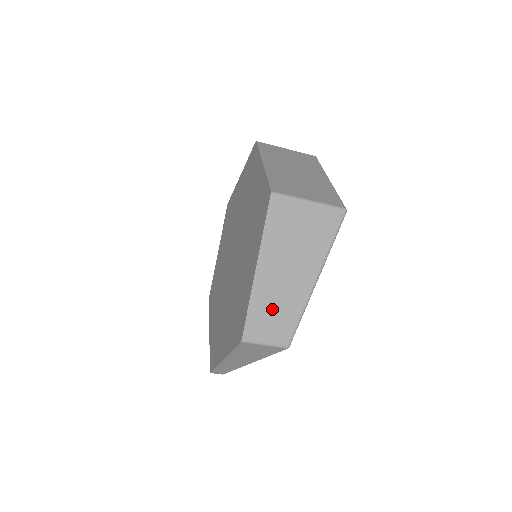
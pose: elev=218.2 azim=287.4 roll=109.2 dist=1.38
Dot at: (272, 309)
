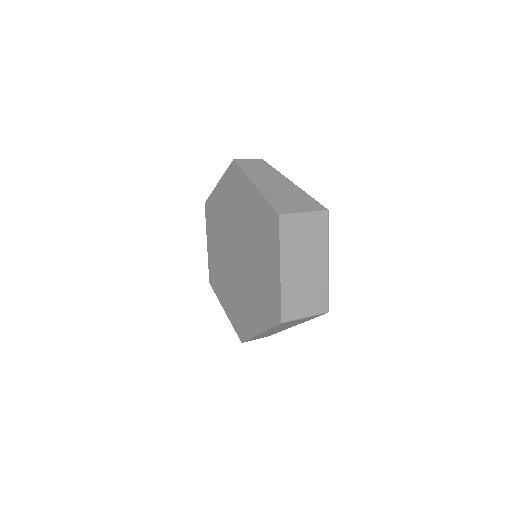
Dot at: occluded
